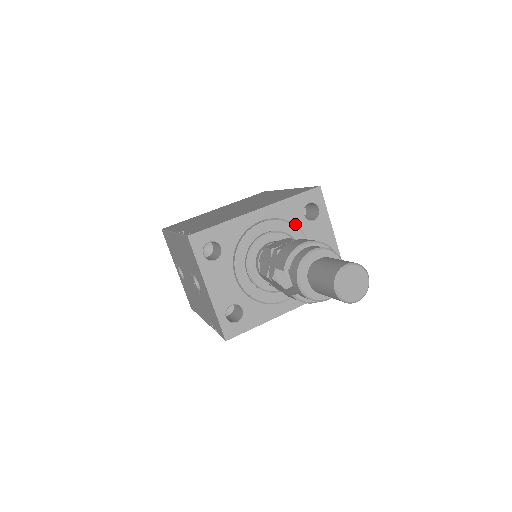
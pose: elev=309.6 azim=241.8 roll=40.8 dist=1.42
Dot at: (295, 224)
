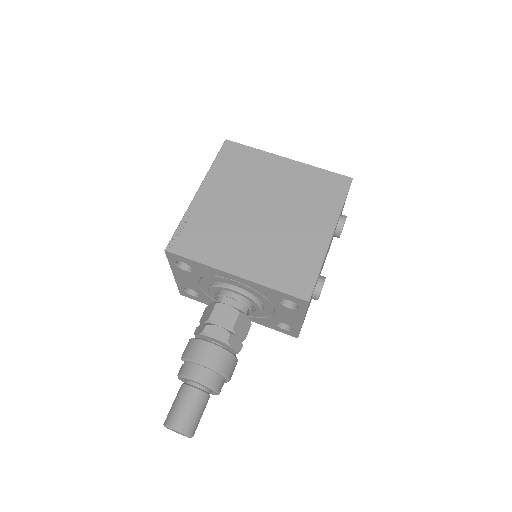
Dot at: (268, 299)
